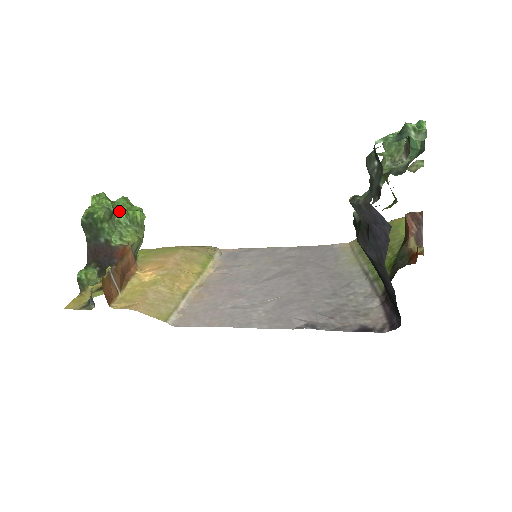
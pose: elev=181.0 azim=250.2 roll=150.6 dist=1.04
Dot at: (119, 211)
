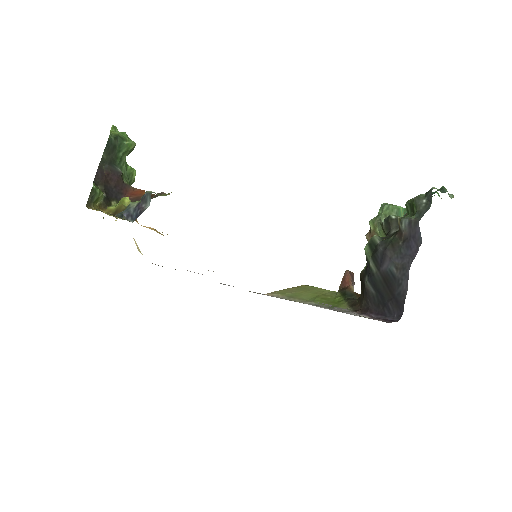
Dot at: occluded
